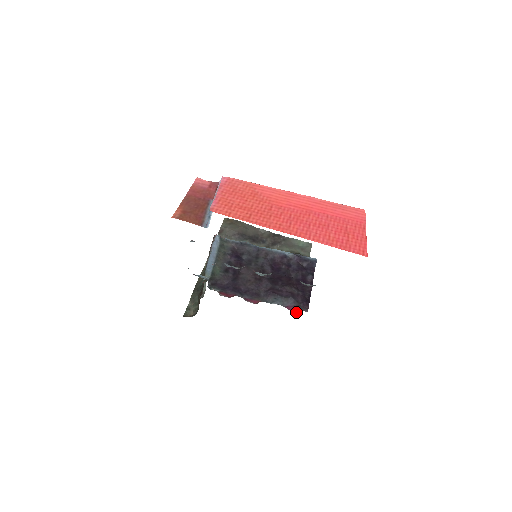
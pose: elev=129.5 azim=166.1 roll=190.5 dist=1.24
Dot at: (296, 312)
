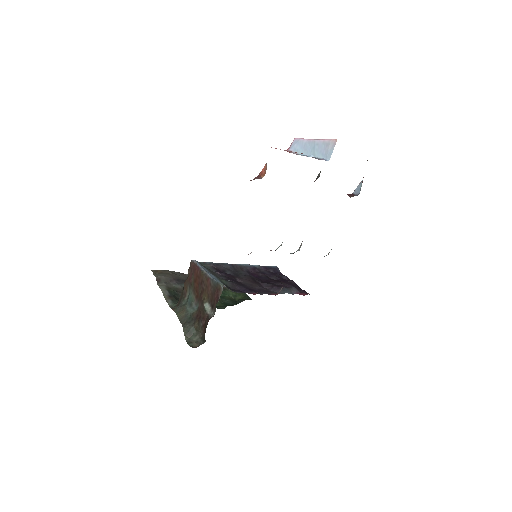
Dot at: occluded
